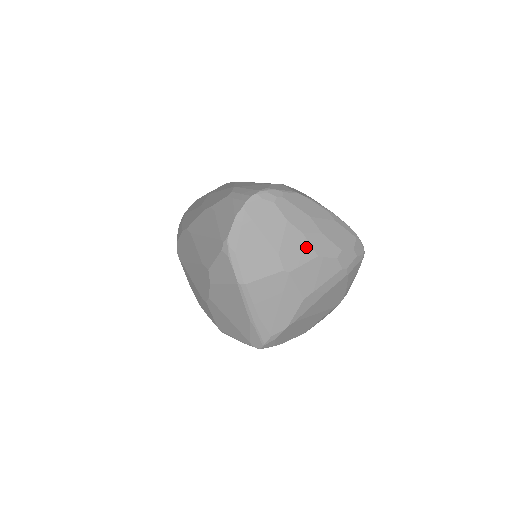
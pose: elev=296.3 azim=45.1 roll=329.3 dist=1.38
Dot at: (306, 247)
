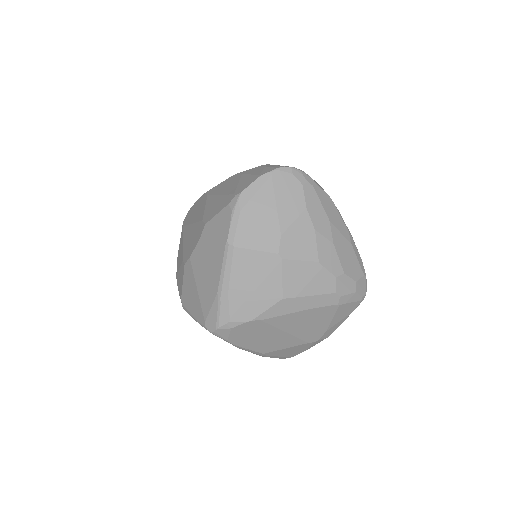
Dot at: (311, 245)
